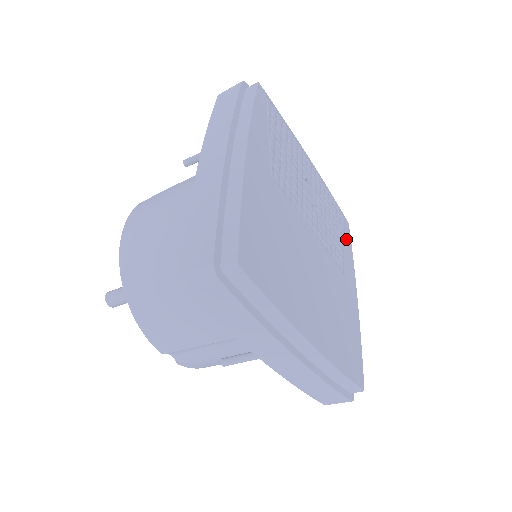
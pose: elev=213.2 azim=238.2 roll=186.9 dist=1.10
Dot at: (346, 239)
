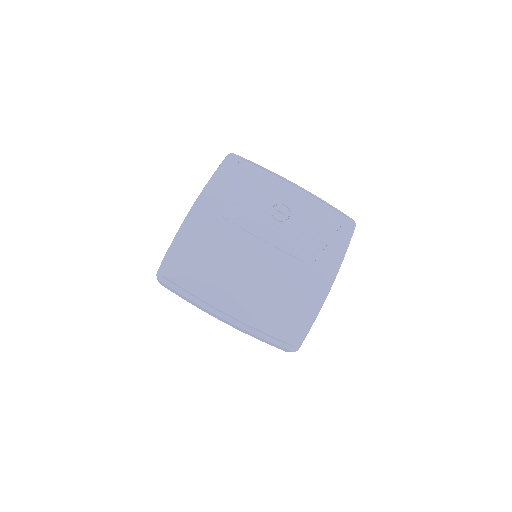
Dot at: (337, 236)
